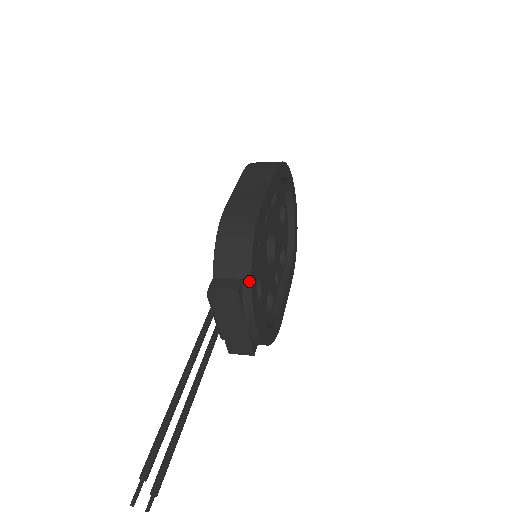
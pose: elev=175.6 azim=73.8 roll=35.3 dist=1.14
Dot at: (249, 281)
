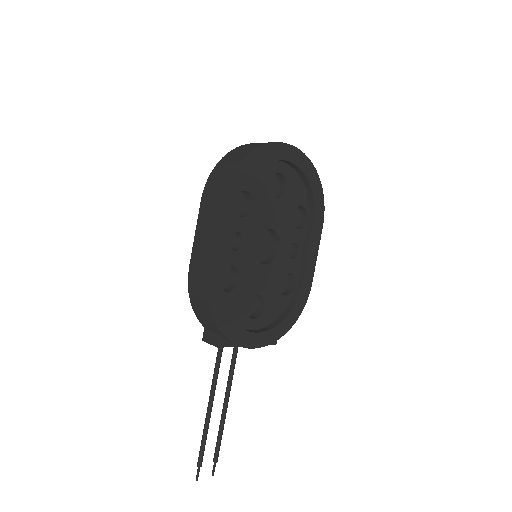
Dot at: (225, 337)
